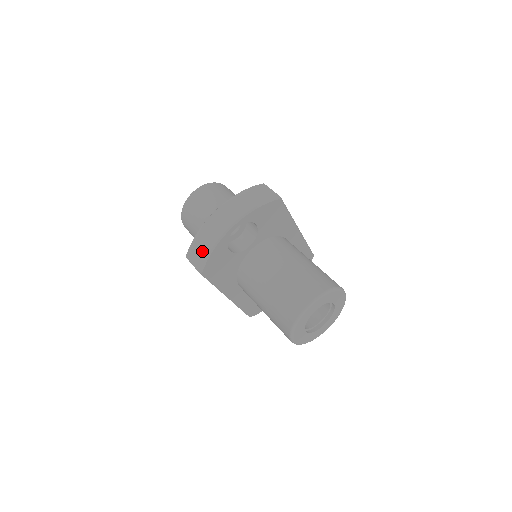
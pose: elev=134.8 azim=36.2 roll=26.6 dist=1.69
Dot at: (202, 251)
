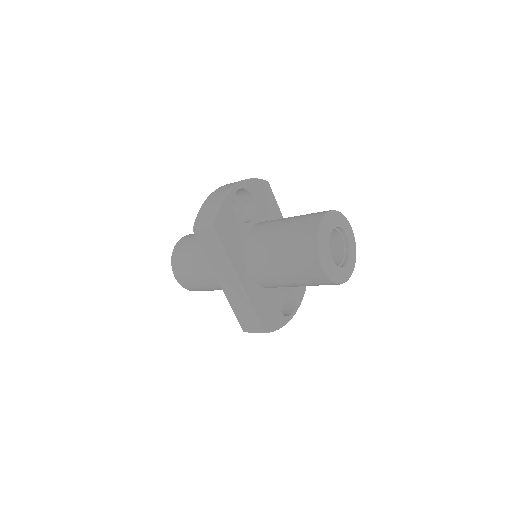
Dot at: (210, 210)
